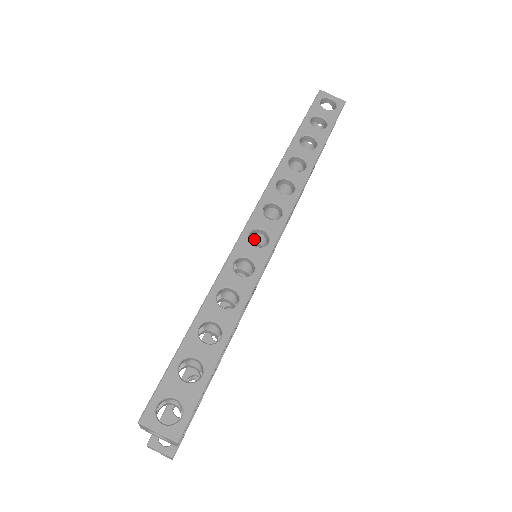
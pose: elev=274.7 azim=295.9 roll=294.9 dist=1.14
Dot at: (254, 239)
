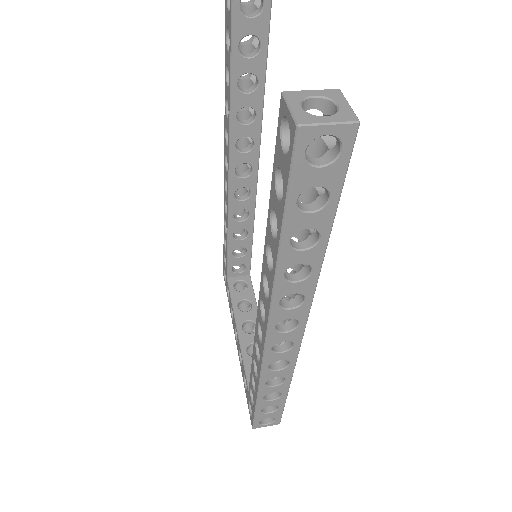
Dot at: (237, 175)
